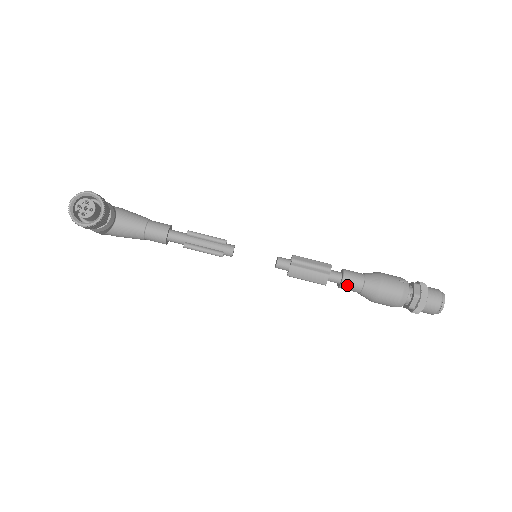
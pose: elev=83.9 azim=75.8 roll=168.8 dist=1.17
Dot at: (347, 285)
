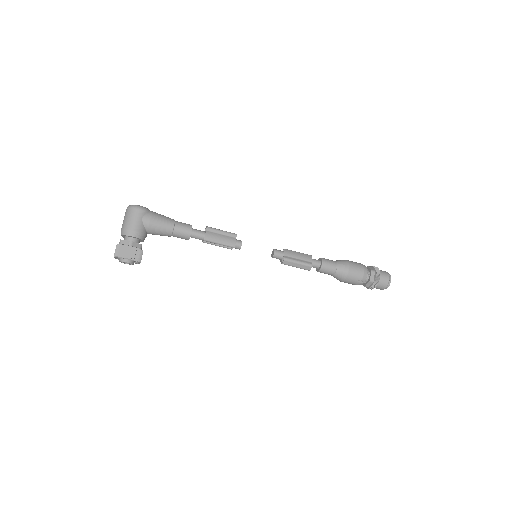
Dot at: (320, 272)
